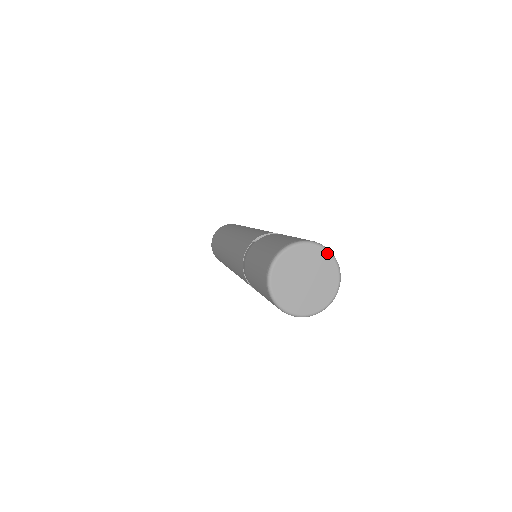
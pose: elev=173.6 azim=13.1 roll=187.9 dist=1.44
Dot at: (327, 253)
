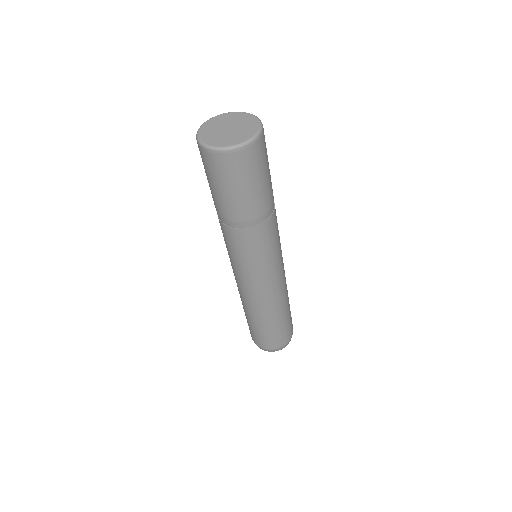
Dot at: (256, 119)
